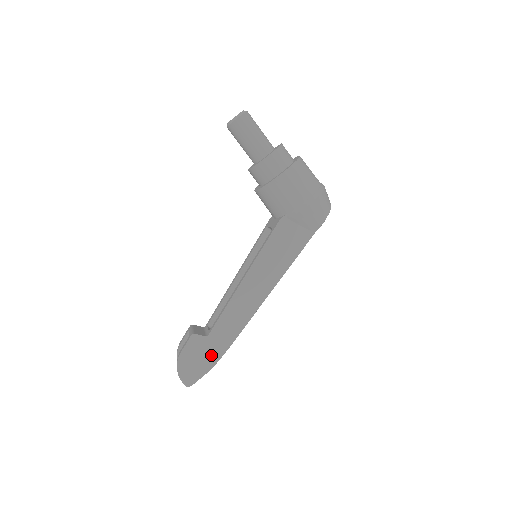
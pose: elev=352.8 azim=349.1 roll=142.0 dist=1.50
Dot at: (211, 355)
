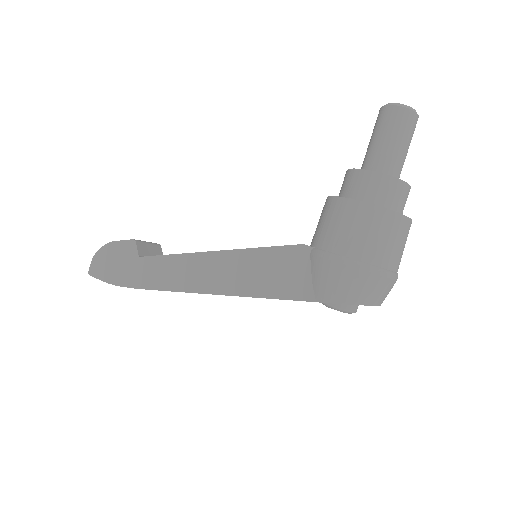
Dot at: (125, 274)
